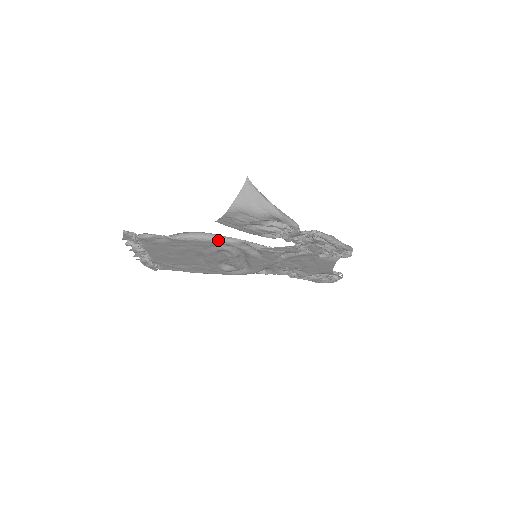
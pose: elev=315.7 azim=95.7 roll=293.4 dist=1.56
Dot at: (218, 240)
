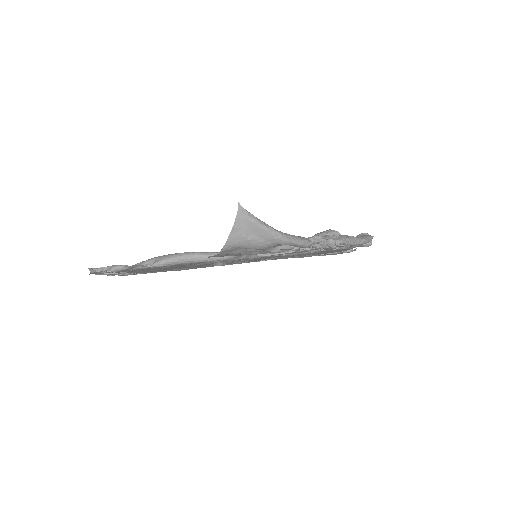
Dot at: (210, 260)
